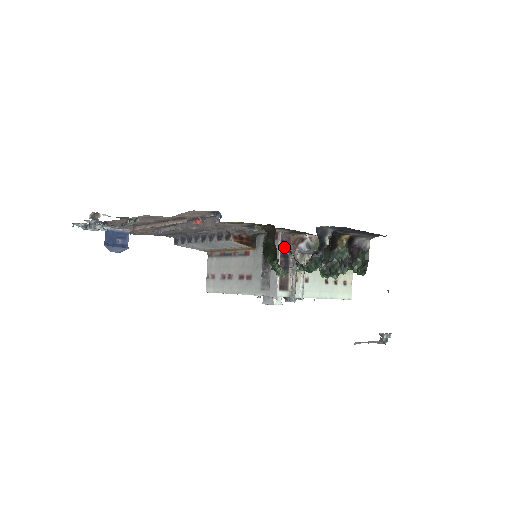
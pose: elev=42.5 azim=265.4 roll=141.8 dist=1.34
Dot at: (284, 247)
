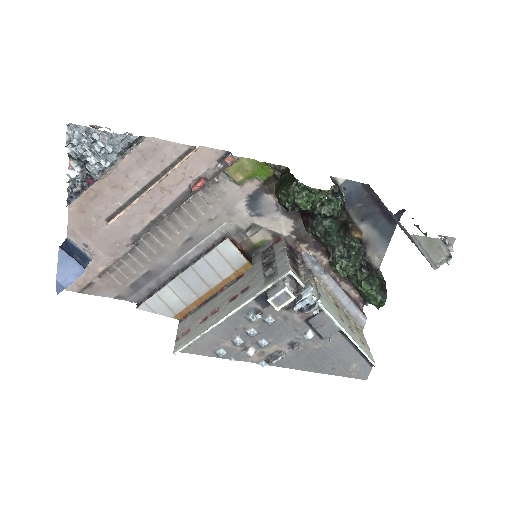
Dot at: (289, 248)
